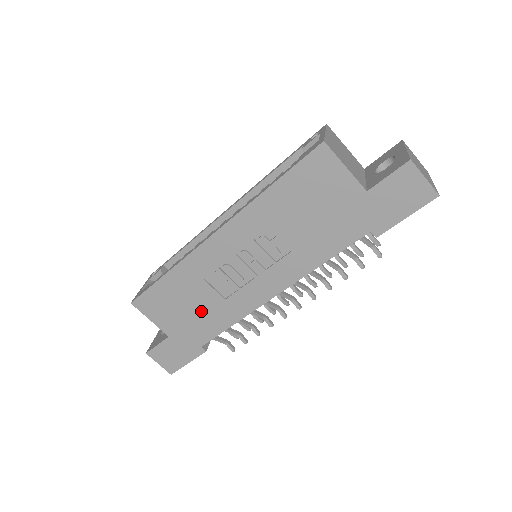
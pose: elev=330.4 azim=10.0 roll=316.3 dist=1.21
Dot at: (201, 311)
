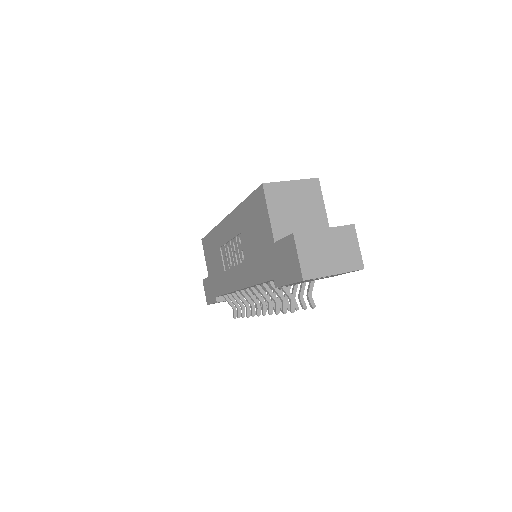
Dot at: (218, 270)
